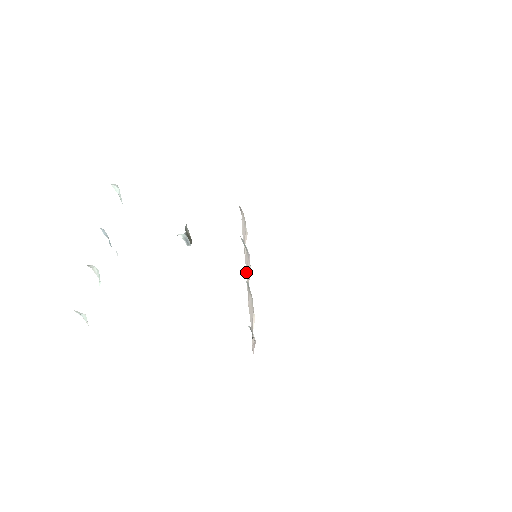
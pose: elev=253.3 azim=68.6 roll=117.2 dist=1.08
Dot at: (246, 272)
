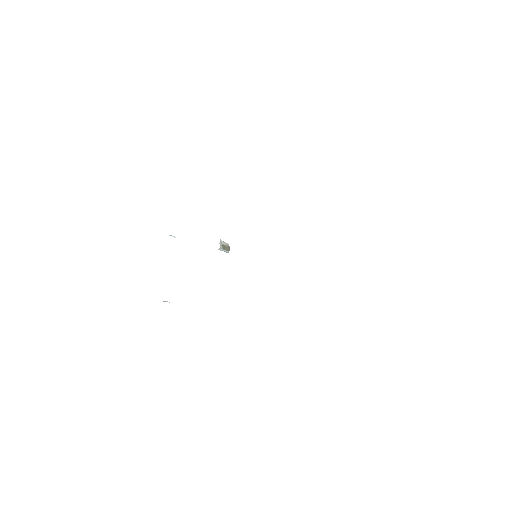
Dot at: occluded
